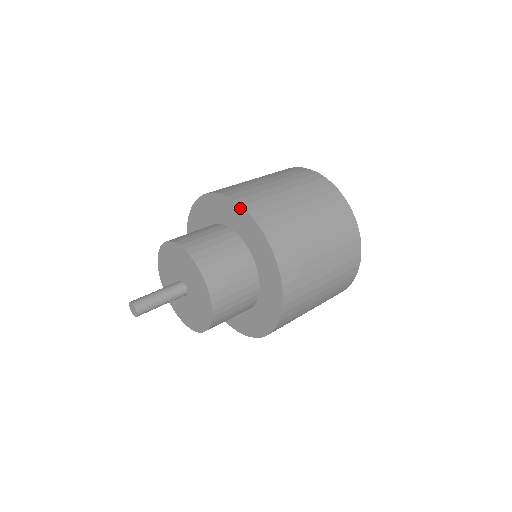
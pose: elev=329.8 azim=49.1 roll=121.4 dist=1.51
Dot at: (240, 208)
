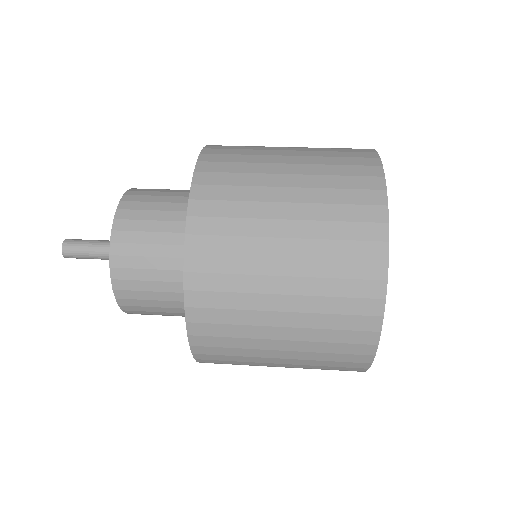
Dot at: occluded
